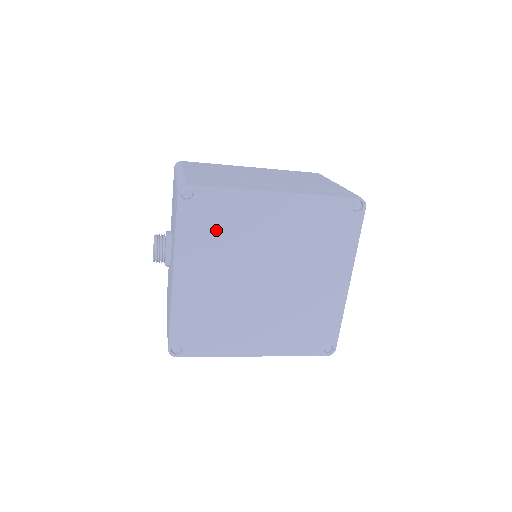
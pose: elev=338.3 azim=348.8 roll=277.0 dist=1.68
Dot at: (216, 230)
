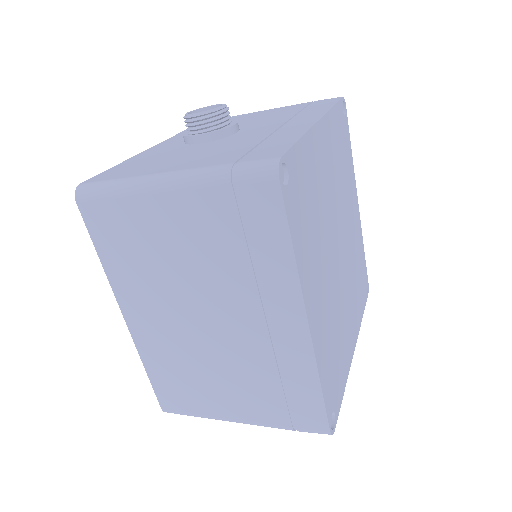
Dot at: (341, 155)
